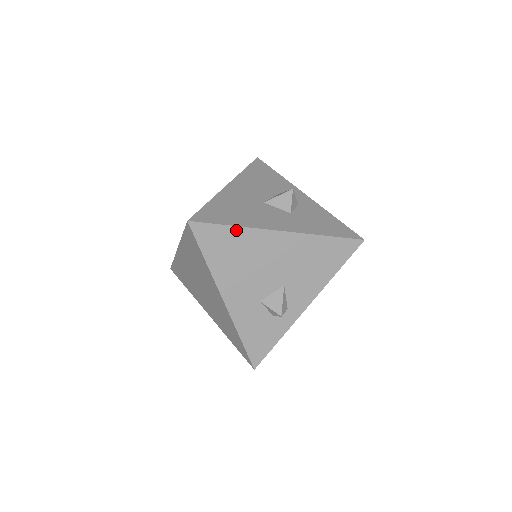
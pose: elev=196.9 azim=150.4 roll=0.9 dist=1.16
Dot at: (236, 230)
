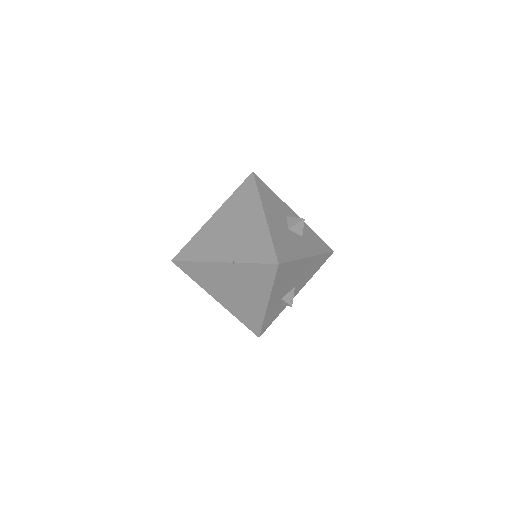
Dot at: (294, 262)
